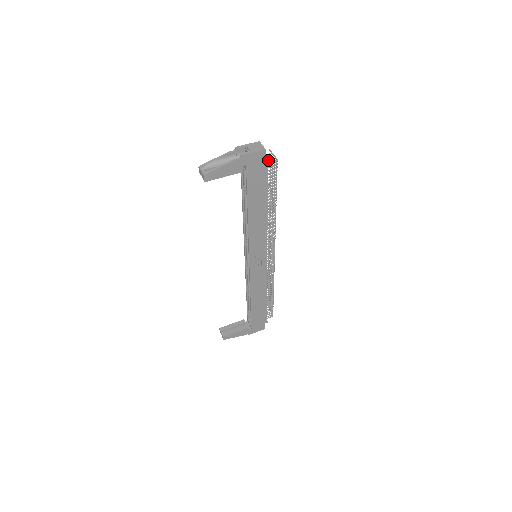
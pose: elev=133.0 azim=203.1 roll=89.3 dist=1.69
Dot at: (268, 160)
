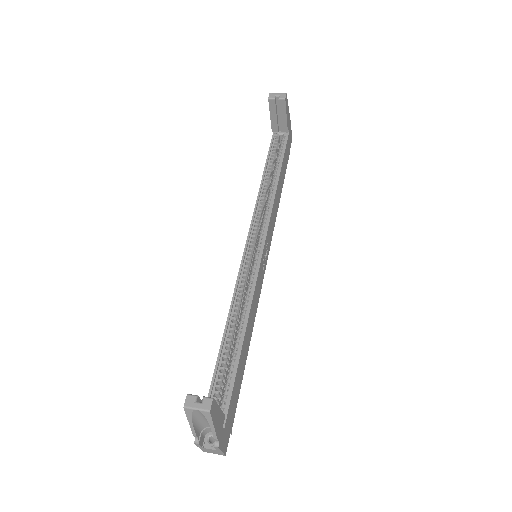
Dot at: occluded
